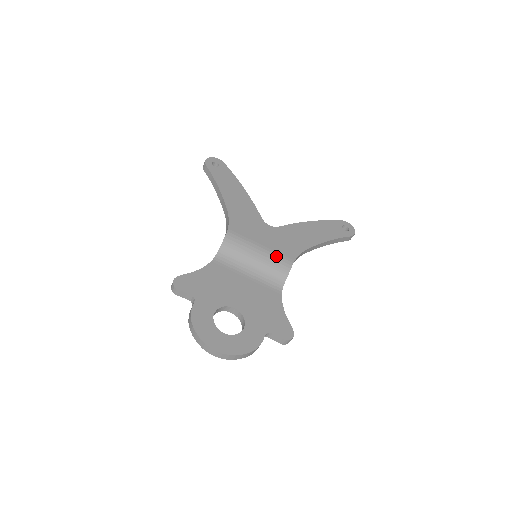
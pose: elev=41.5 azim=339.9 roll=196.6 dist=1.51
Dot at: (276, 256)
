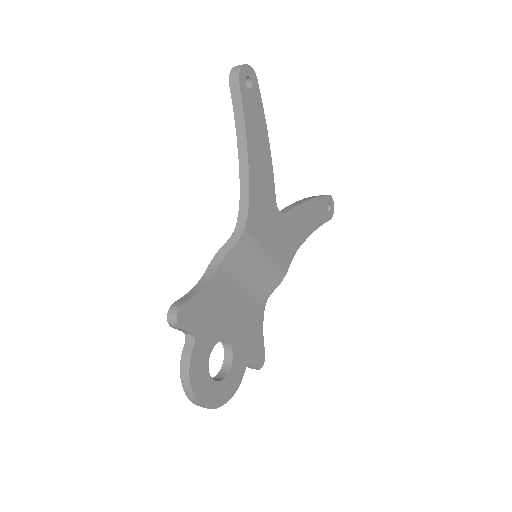
Dot at: (277, 263)
